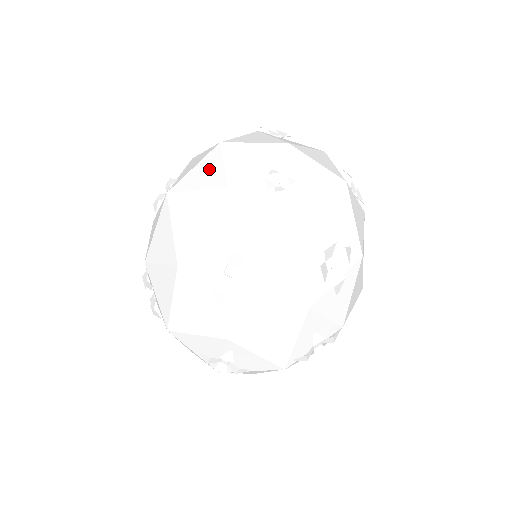
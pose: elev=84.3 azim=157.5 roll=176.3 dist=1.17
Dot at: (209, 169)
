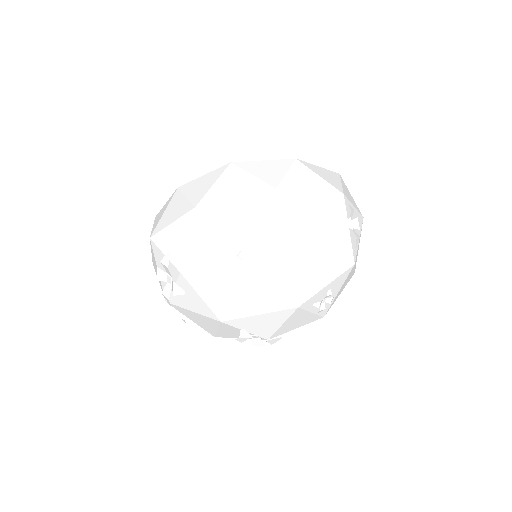
Dot at: (293, 272)
